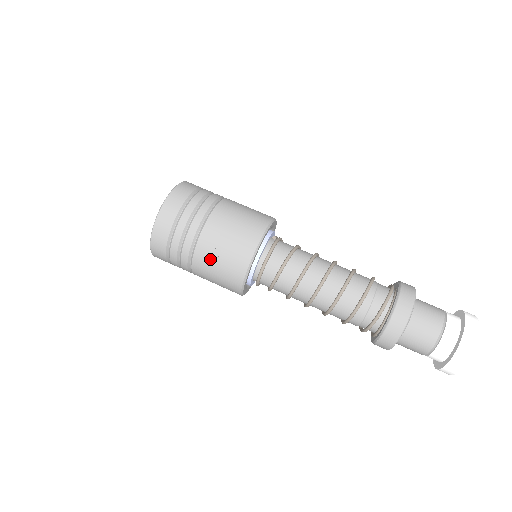
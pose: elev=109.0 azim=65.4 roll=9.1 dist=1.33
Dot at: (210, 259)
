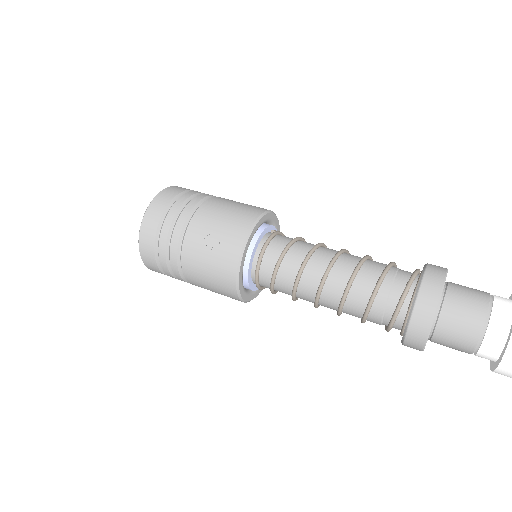
Dot at: (198, 257)
